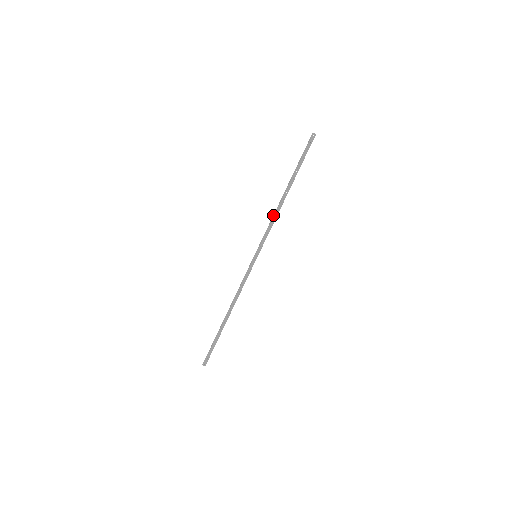
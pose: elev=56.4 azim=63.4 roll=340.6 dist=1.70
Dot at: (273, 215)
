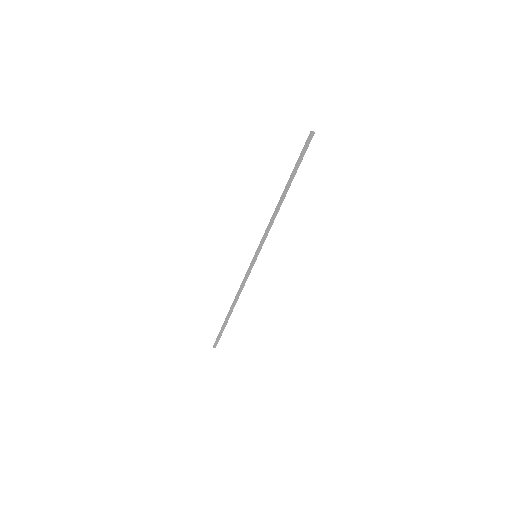
Dot at: (271, 217)
